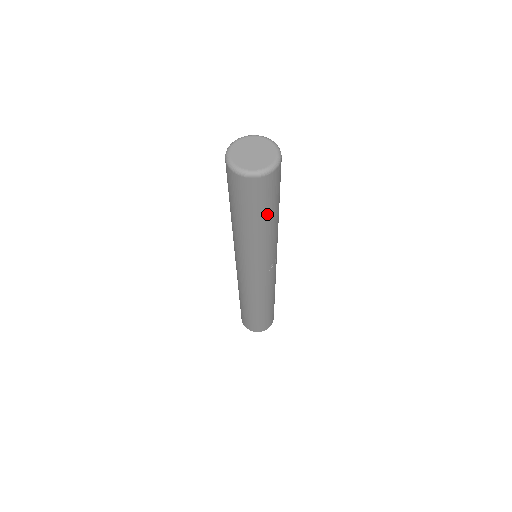
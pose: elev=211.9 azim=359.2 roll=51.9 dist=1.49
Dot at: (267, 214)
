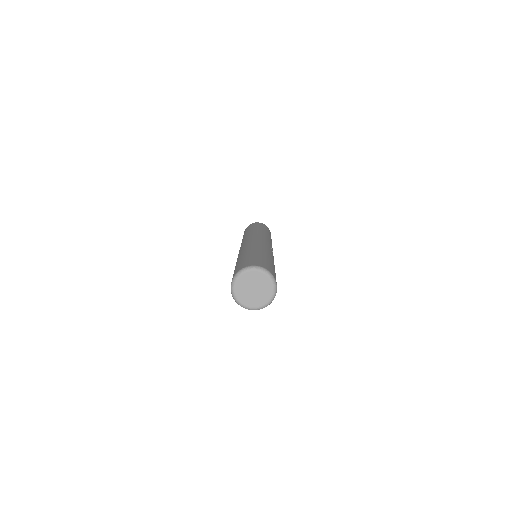
Dot at: occluded
